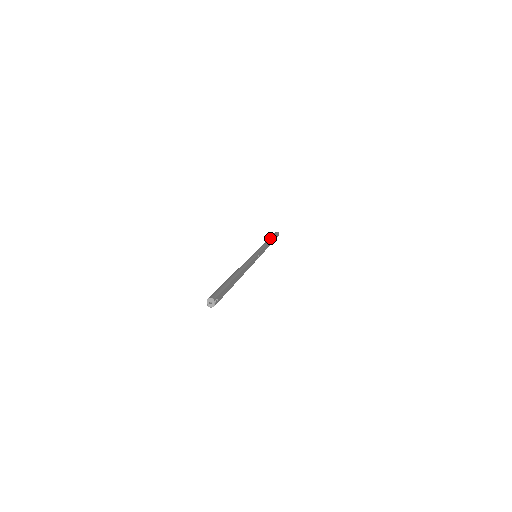
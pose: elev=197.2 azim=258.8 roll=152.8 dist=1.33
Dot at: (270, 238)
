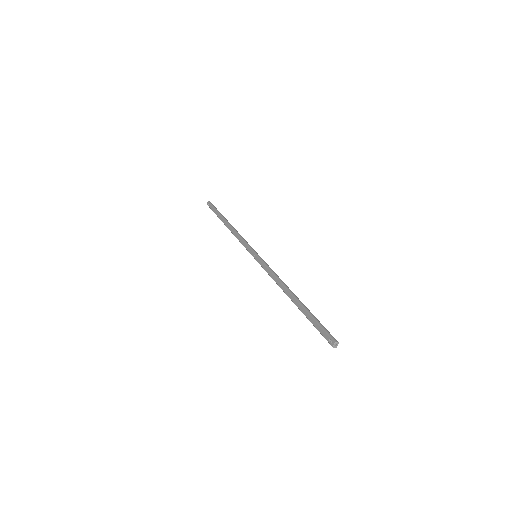
Dot at: occluded
